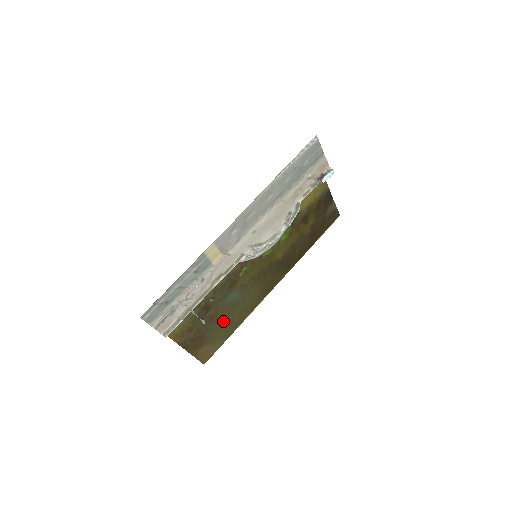
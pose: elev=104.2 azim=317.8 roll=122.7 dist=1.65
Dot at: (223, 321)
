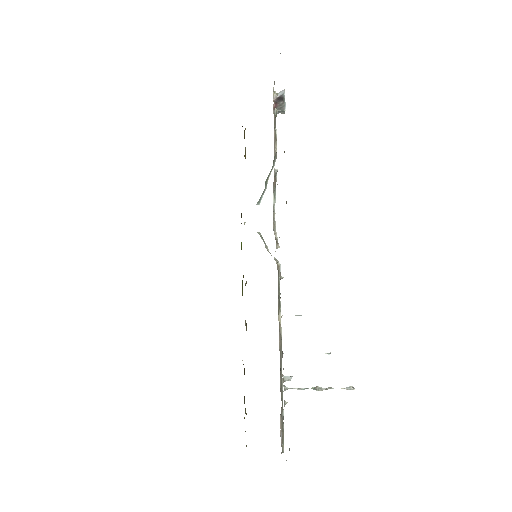
Dot at: occluded
